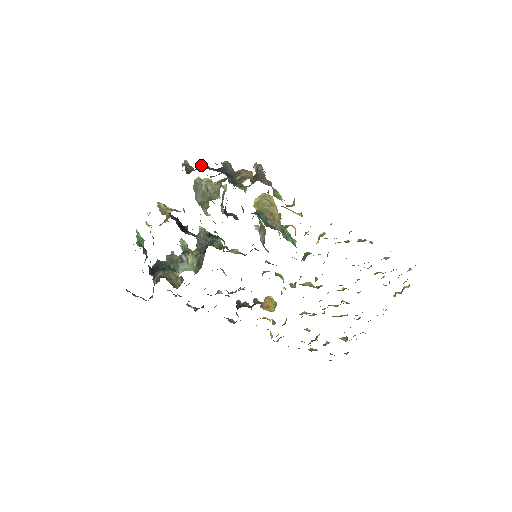
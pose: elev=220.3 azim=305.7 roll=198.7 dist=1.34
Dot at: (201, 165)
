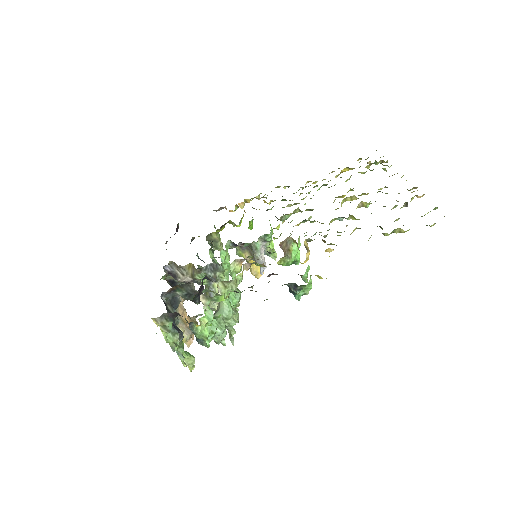
Dot at: occluded
